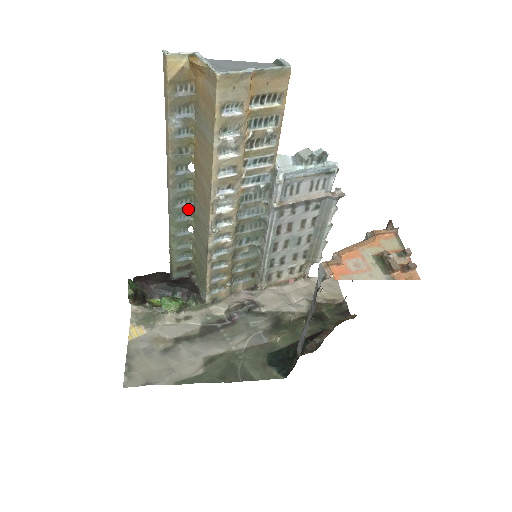
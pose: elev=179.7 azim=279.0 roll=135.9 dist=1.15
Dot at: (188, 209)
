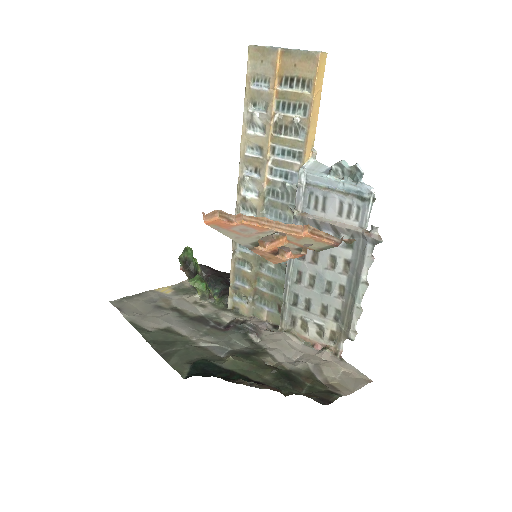
Dot at: occluded
